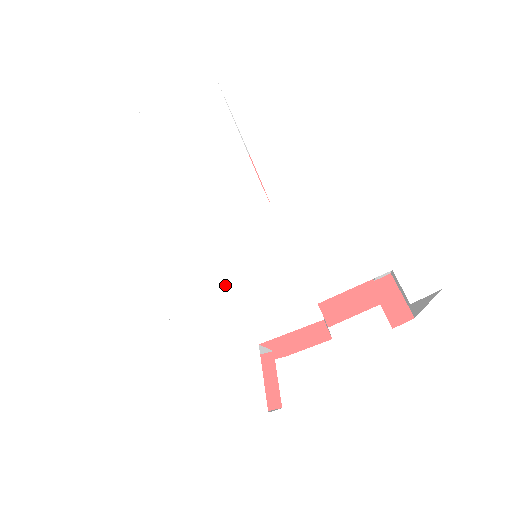
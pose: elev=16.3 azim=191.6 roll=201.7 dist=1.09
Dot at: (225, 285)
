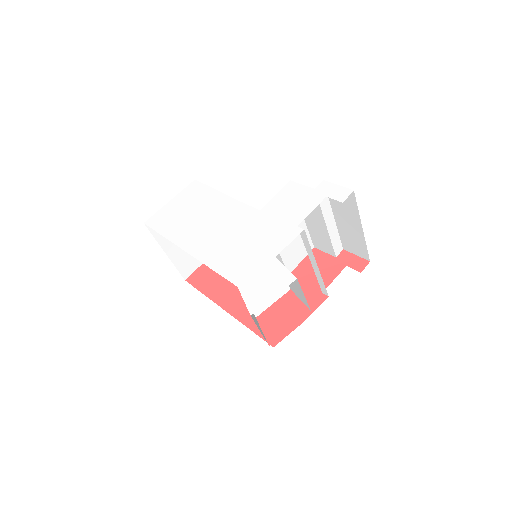
Dot at: (244, 245)
